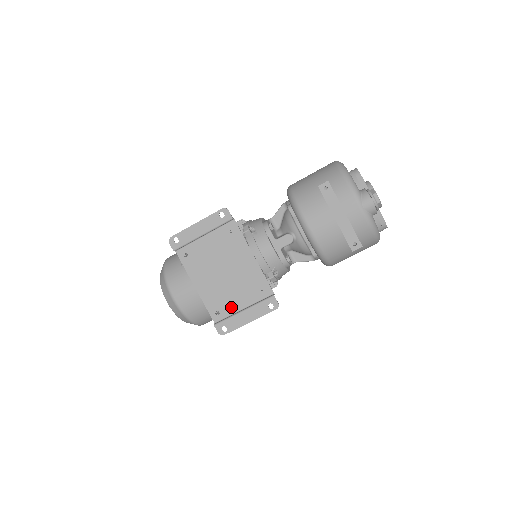
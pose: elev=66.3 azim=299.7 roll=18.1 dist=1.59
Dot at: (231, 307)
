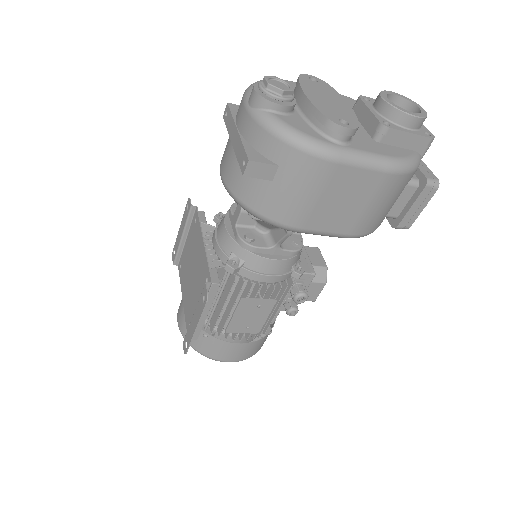
Dot at: occluded
